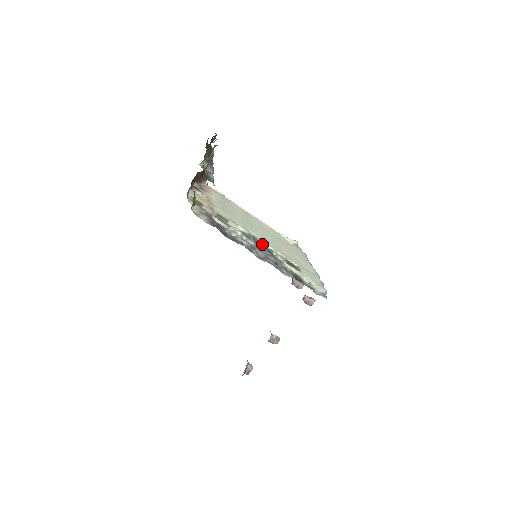
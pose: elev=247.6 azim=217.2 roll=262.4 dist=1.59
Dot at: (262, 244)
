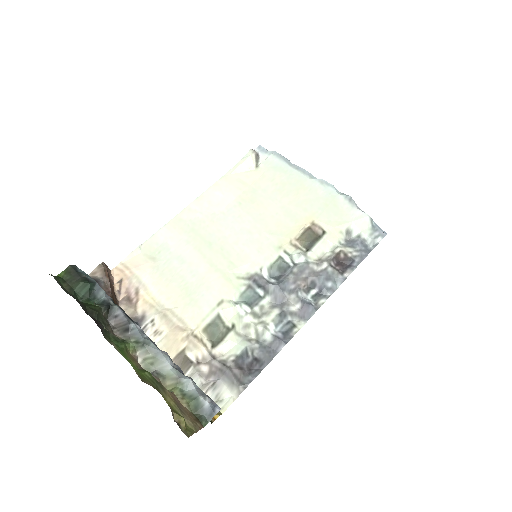
Dot at: (266, 270)
